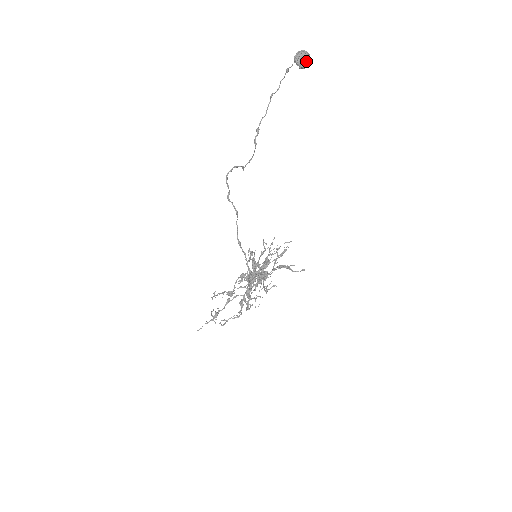
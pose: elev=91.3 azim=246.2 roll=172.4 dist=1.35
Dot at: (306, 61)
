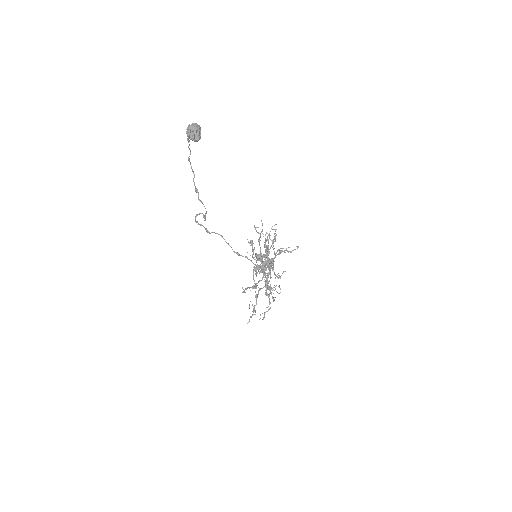
Dot at: (198, 134)
